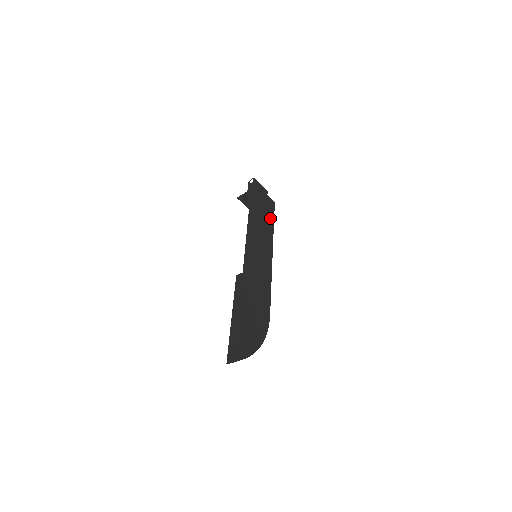
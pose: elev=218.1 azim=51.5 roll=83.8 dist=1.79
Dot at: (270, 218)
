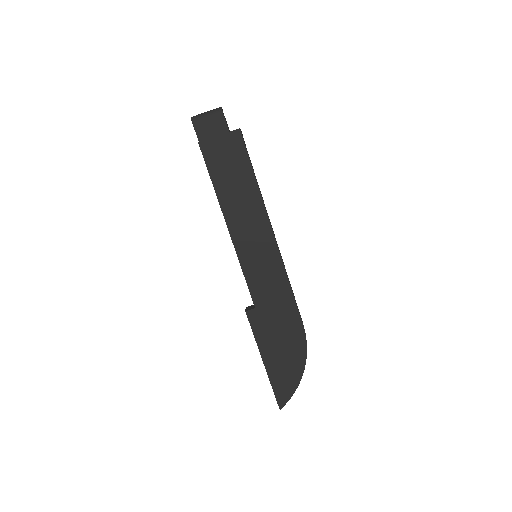
Dot at: (245, 174)
